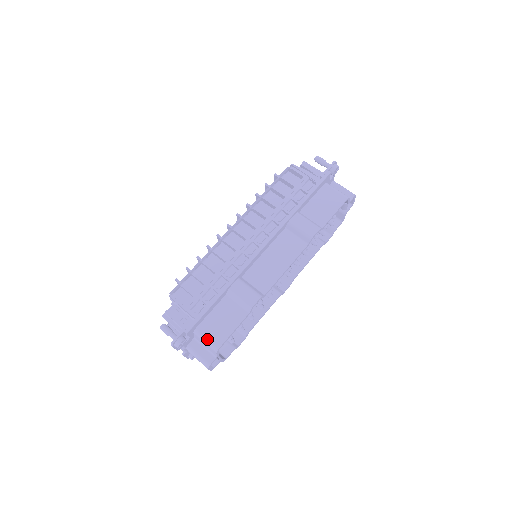
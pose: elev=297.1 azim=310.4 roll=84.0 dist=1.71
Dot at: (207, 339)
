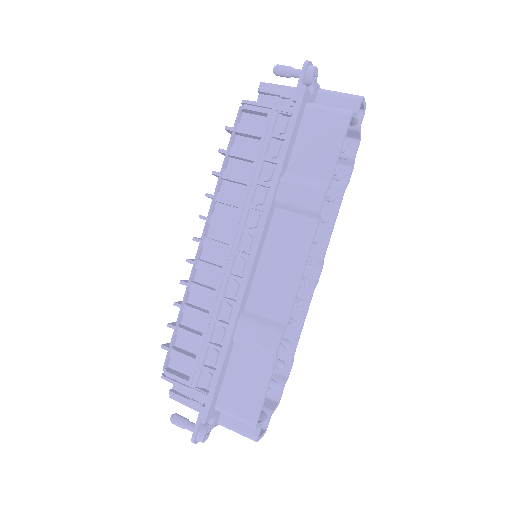
Dot at: (236, 416)
